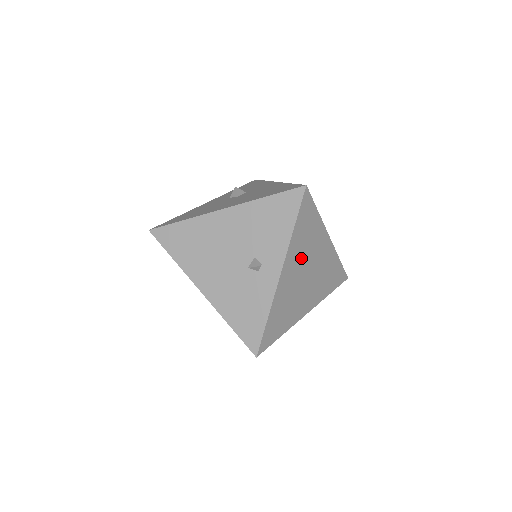
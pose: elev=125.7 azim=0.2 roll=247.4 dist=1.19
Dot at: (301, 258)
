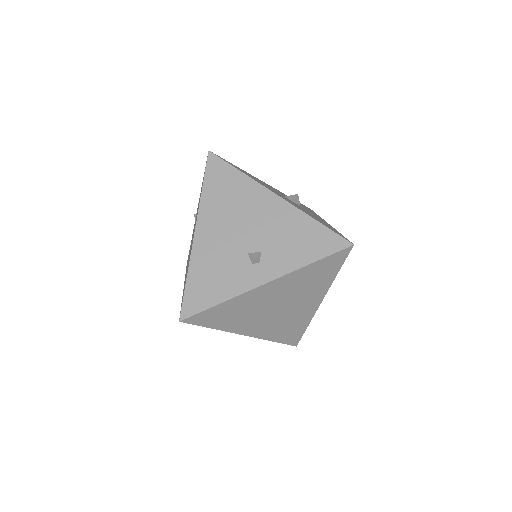
Dot at: (290, 291)
